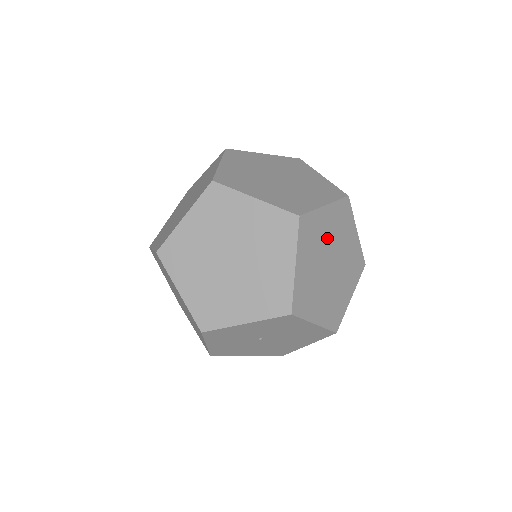
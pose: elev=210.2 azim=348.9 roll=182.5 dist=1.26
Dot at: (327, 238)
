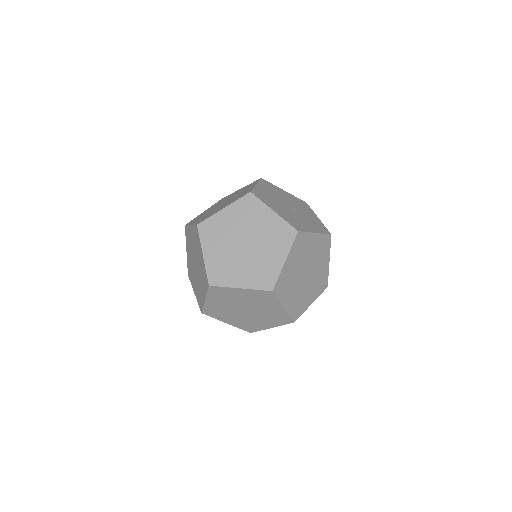
Dot at: (241, 300)
